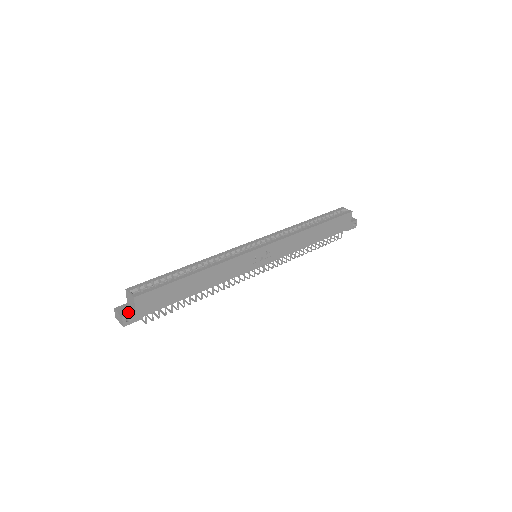
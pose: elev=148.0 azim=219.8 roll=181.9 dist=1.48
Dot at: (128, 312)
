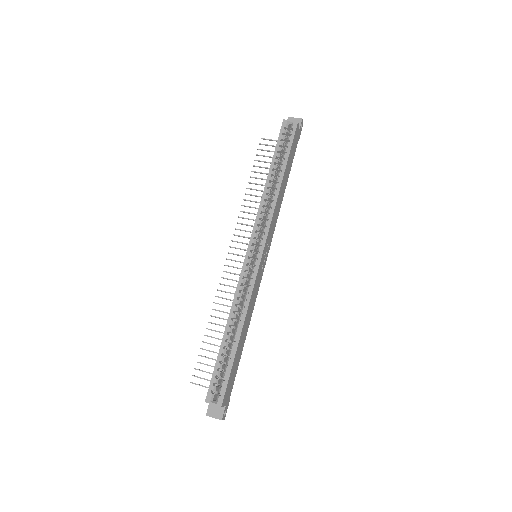
Dot at: (221, 412)
